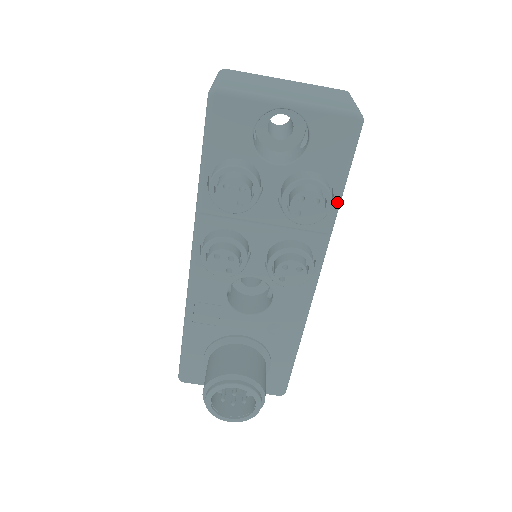
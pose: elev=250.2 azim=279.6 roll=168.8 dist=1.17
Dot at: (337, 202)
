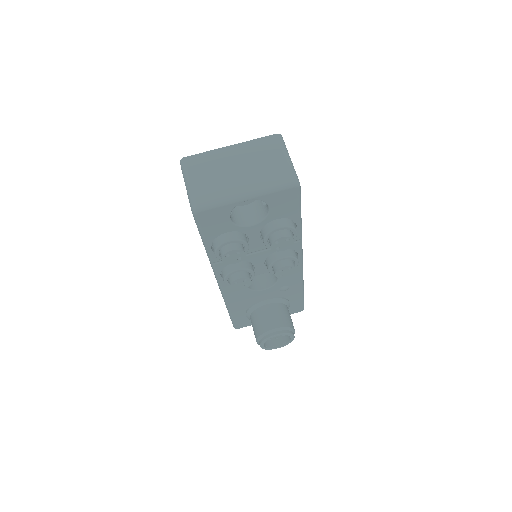
Dot at: (299, 225)
